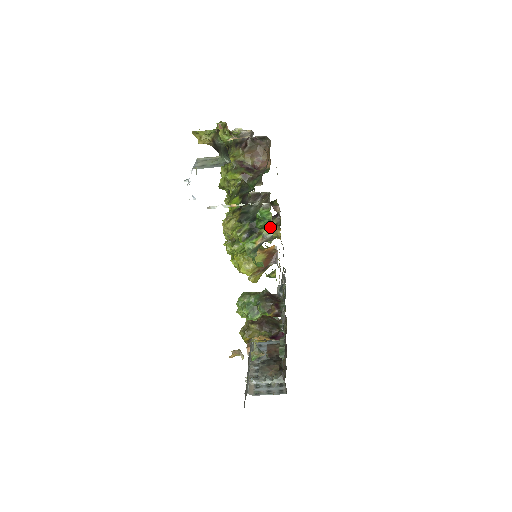
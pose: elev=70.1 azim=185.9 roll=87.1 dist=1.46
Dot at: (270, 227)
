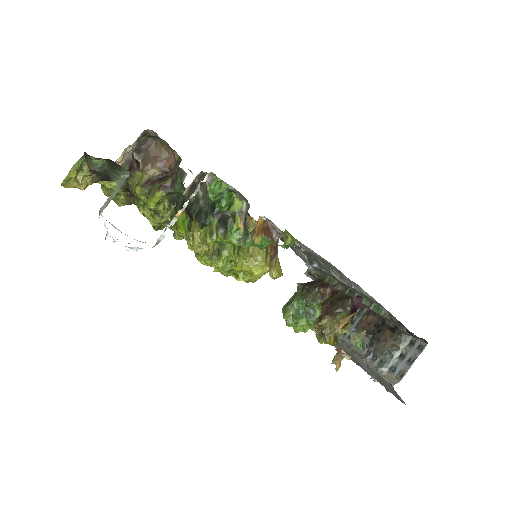
Dot at: (236, 199)
